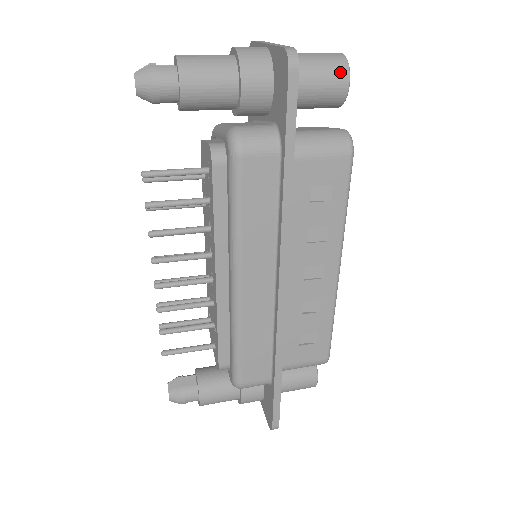
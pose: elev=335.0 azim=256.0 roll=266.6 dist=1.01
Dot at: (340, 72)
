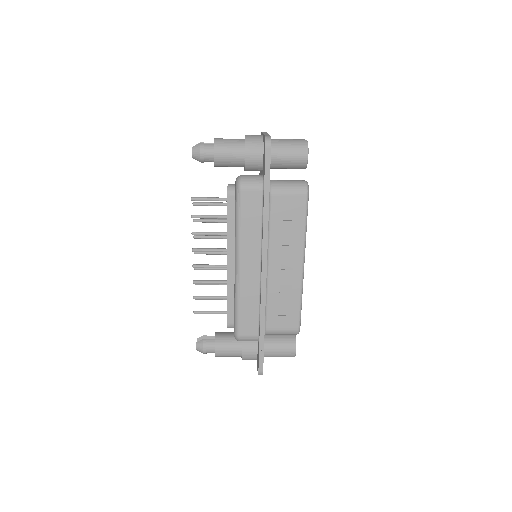
Dot at: (302, 149)
